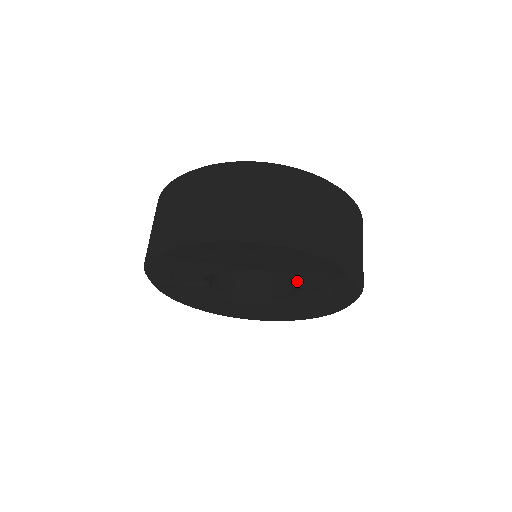
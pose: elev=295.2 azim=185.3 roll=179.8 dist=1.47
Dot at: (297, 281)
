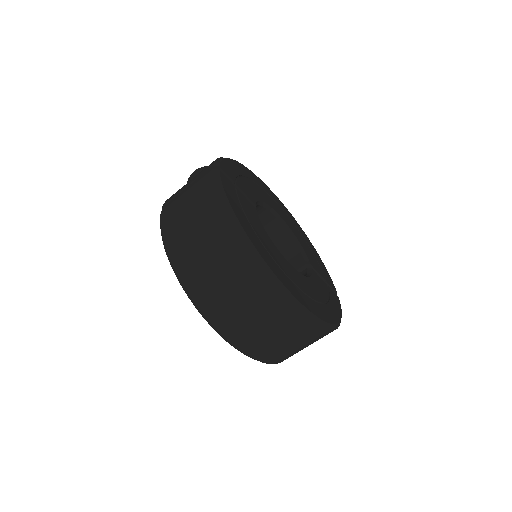
Dot at: occluded
